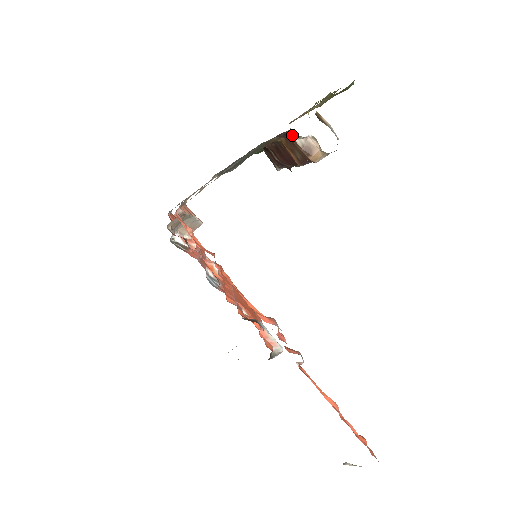
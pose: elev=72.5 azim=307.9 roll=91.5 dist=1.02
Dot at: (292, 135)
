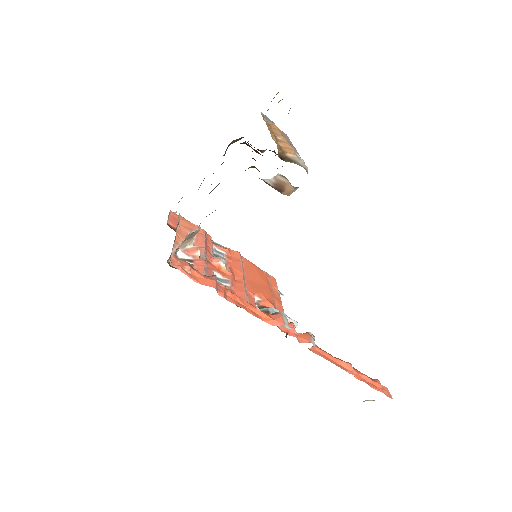
Dot at: occluded
